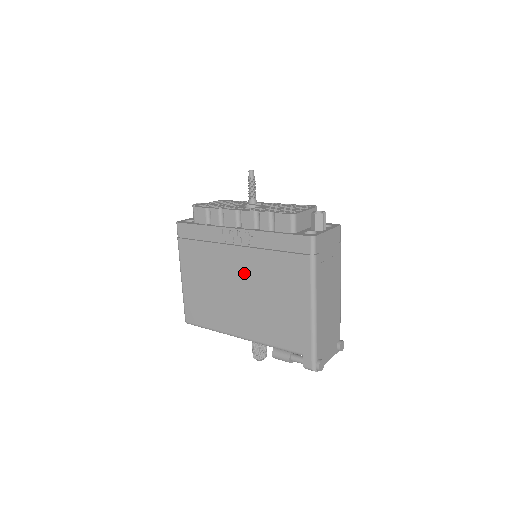
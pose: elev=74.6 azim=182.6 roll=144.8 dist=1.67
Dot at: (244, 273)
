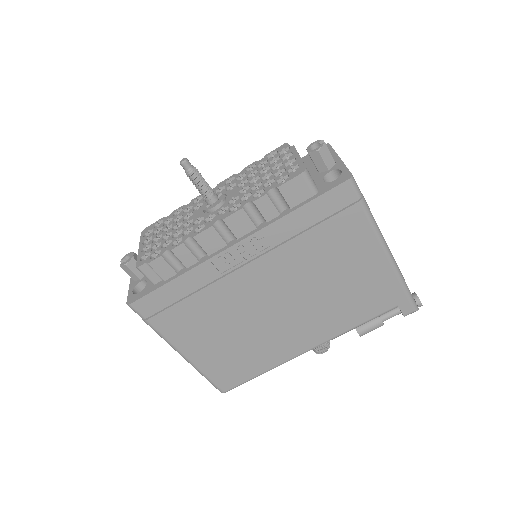
Dot at: (276, 286)
